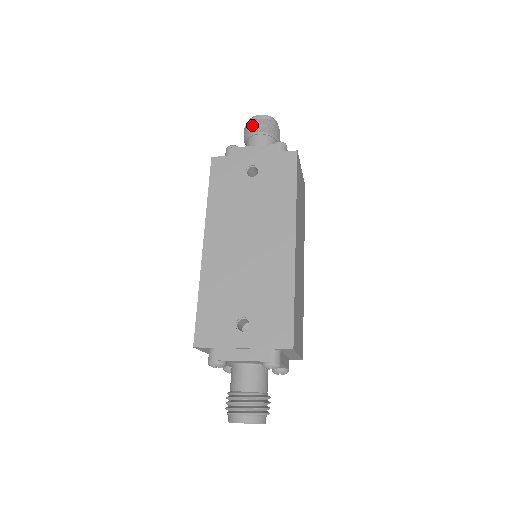
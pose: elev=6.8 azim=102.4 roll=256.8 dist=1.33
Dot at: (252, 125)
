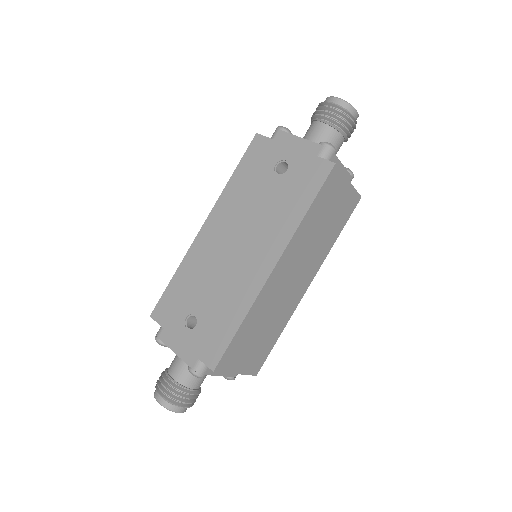
Dot at: (321, 107)
